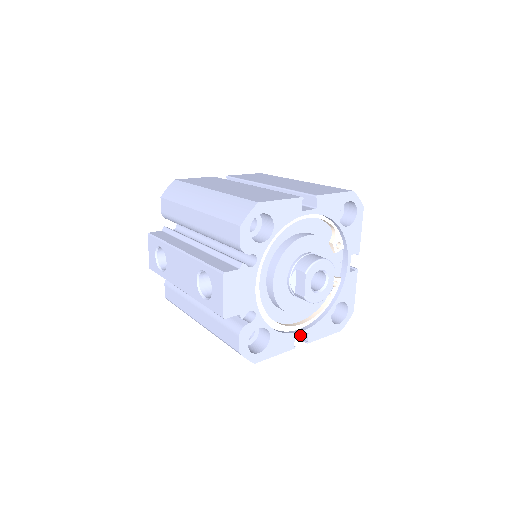
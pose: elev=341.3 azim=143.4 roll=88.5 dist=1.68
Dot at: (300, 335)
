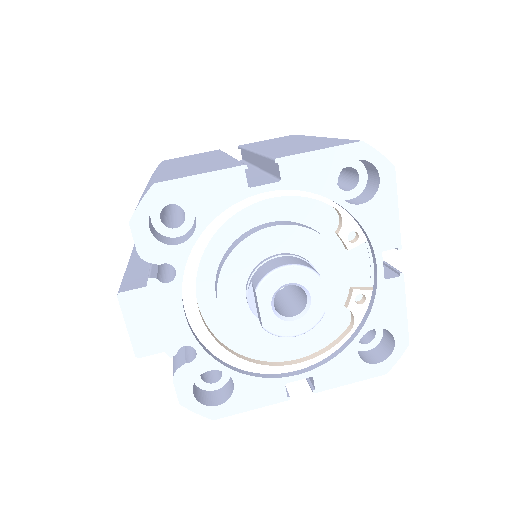
Dot at: (309, 377)
